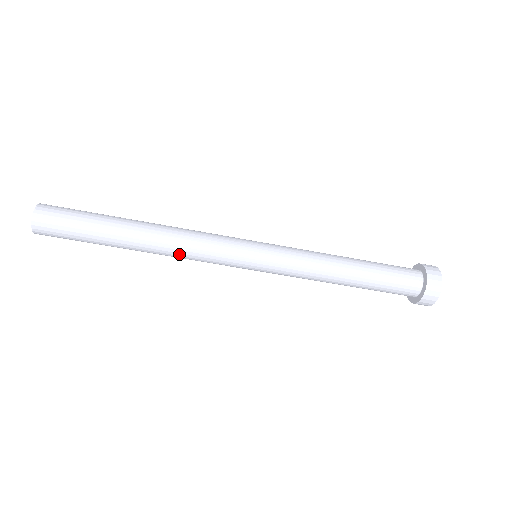
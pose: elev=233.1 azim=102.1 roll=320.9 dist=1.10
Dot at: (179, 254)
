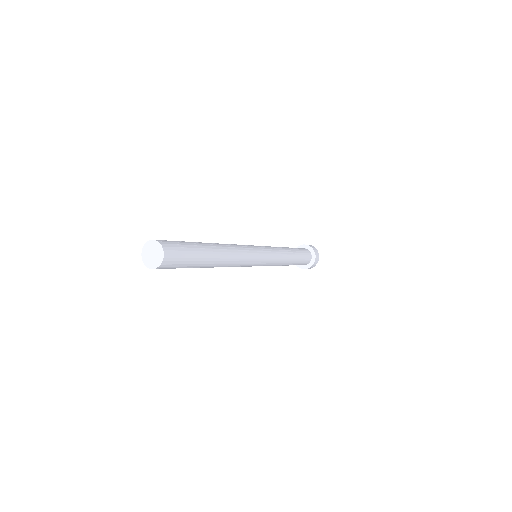
Dot at: occluded
